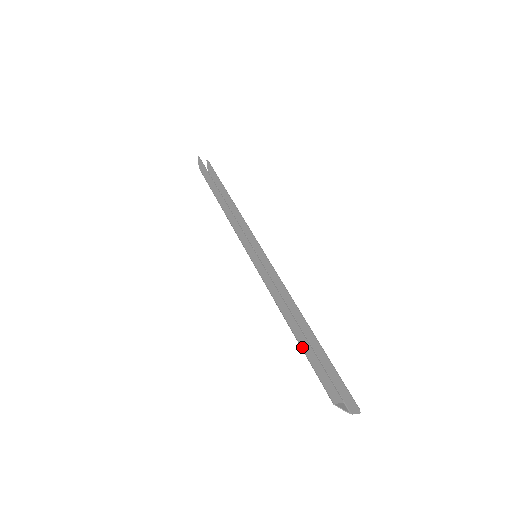
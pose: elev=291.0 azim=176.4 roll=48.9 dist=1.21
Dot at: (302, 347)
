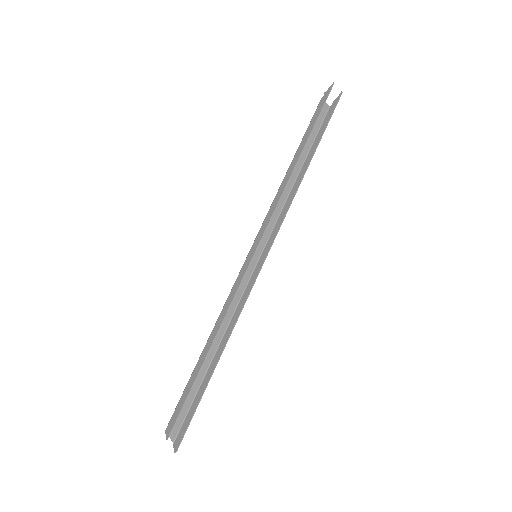
Dot at: (193, 372)
